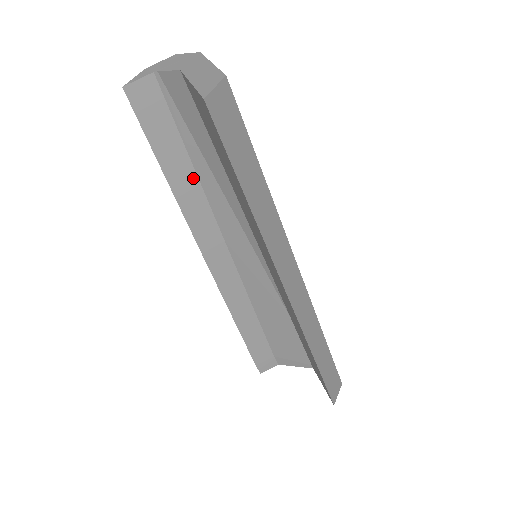
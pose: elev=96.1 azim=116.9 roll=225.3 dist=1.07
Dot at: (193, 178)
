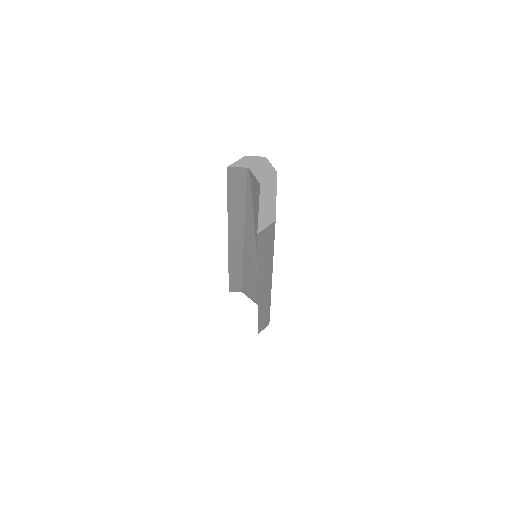
Dot at: (242, 210)
